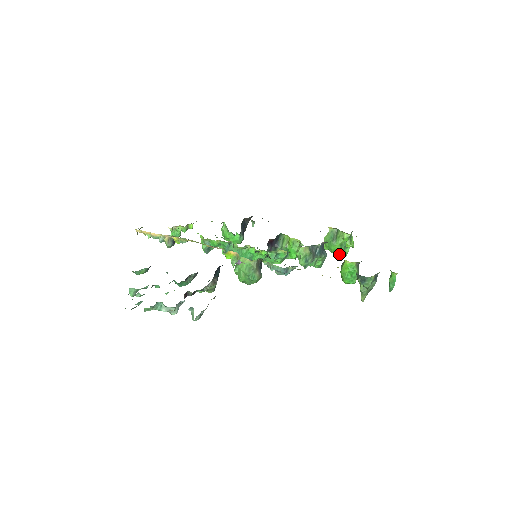
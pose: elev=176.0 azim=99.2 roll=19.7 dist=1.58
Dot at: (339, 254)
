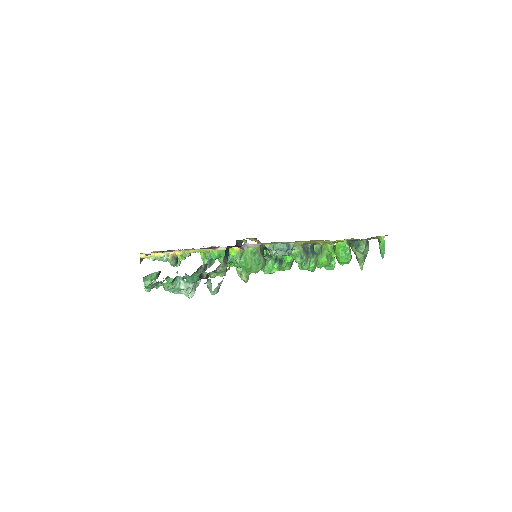
Dot at: (327, 269)
